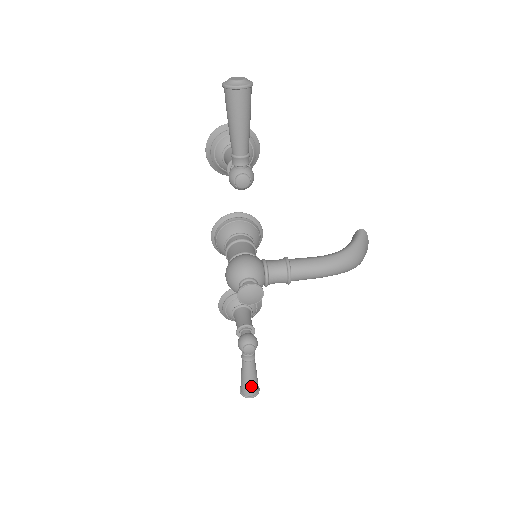
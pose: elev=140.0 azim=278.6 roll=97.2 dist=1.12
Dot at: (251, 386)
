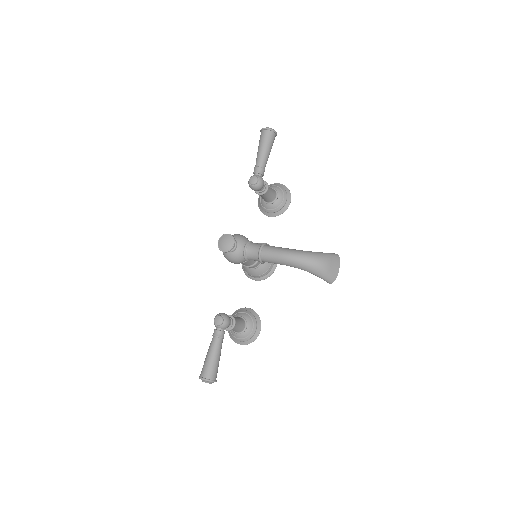
Dot at: (208, 366)
